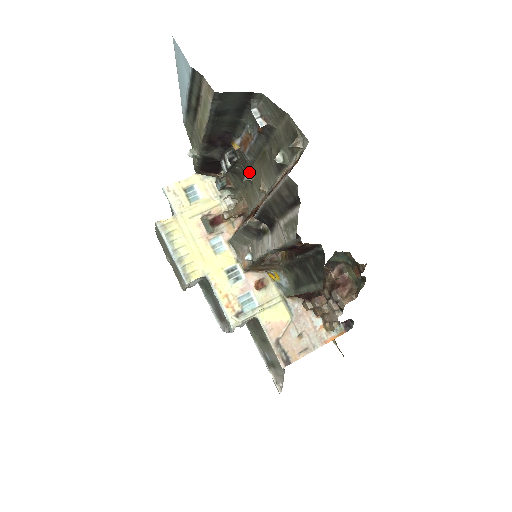
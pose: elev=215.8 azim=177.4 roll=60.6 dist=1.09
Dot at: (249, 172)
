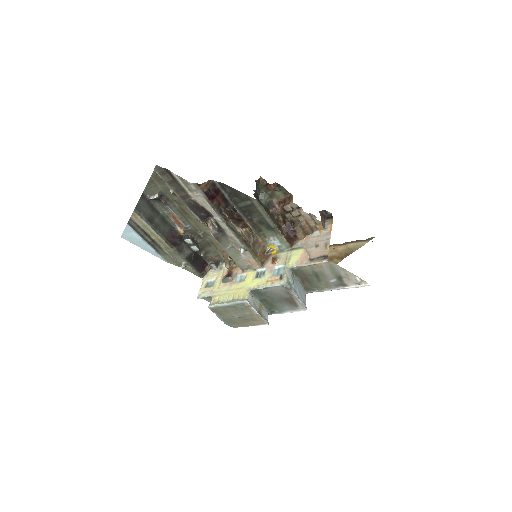
Dot at: (199, 232)
